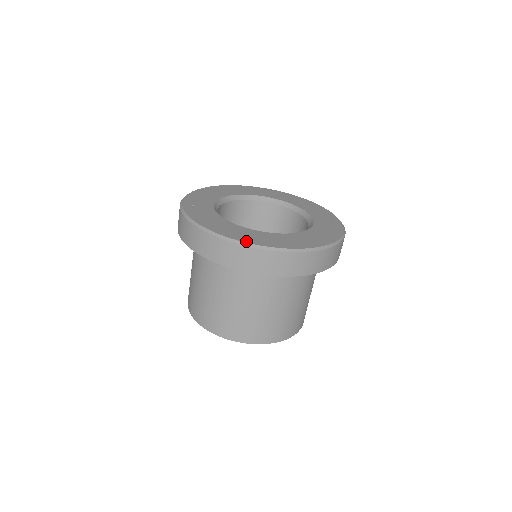
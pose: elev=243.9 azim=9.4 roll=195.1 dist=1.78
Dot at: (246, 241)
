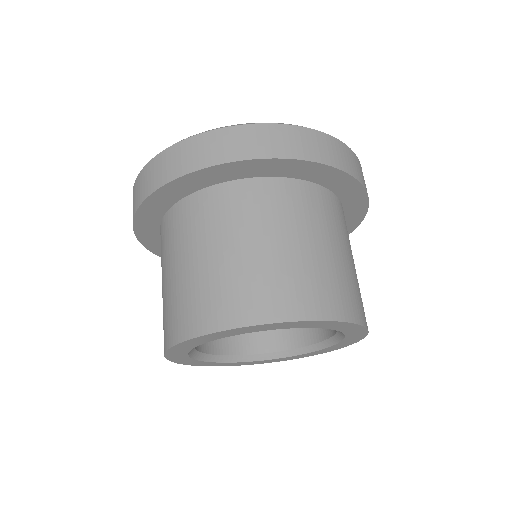
Dot at: occluded
